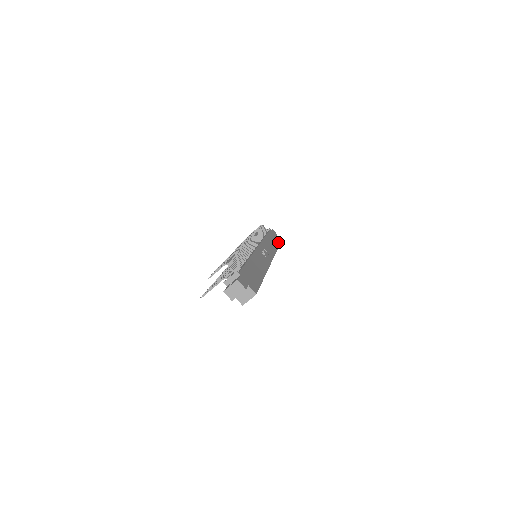
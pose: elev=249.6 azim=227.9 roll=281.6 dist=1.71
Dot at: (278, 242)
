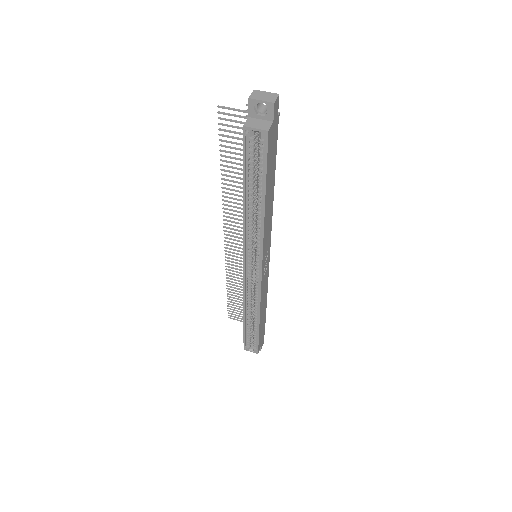
Dot at: (260, 339)
